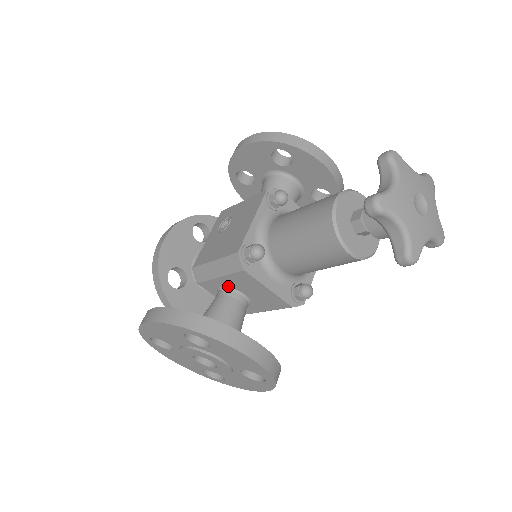
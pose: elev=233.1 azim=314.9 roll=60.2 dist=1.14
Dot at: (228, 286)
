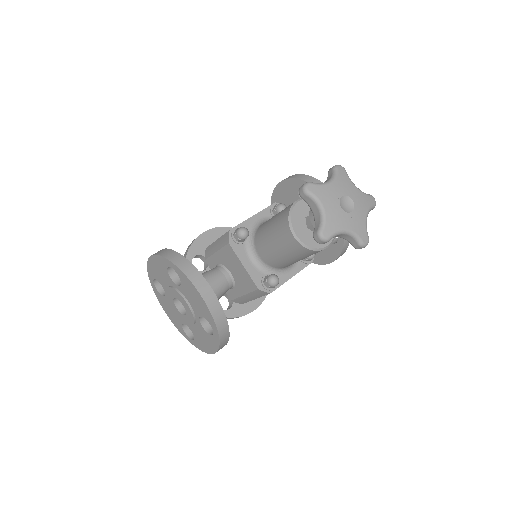
Dot at: (221, 263)
